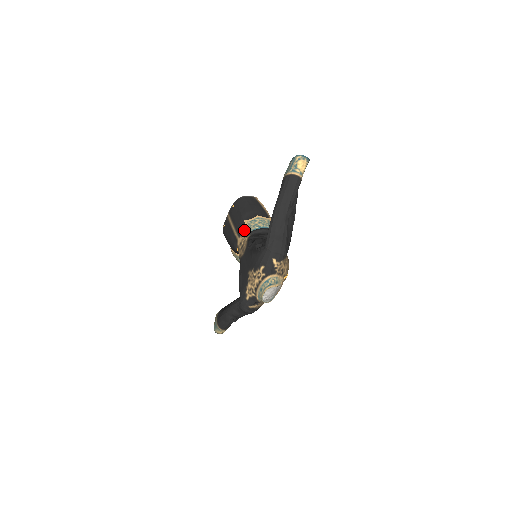
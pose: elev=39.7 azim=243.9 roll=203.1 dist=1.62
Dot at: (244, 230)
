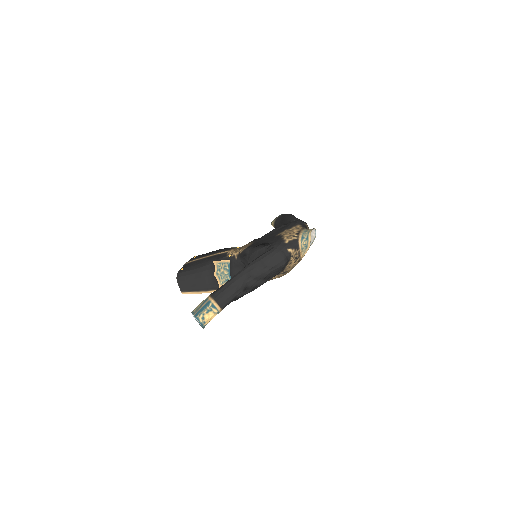
Dot at: occluded
